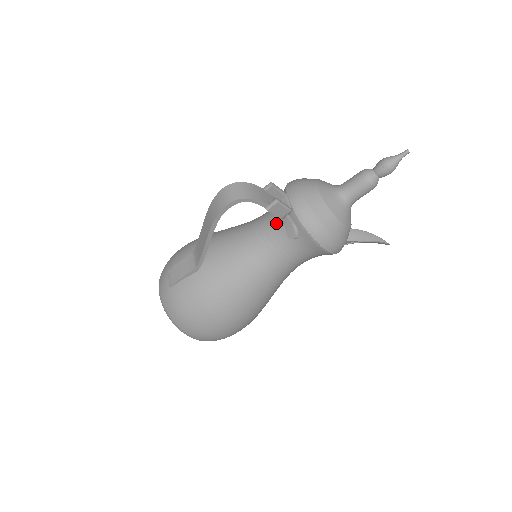
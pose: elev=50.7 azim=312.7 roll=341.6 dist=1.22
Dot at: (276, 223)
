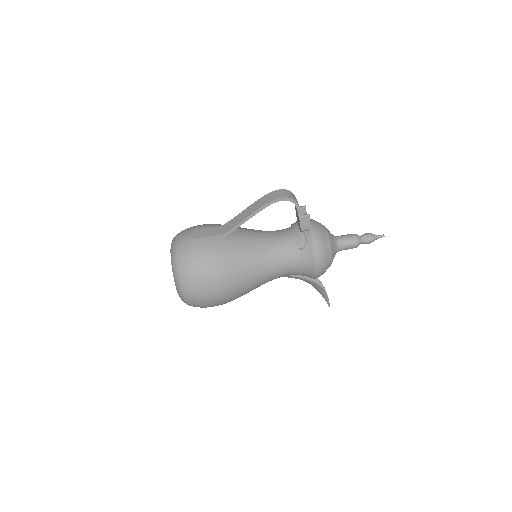
Dot at: (291, 235)
